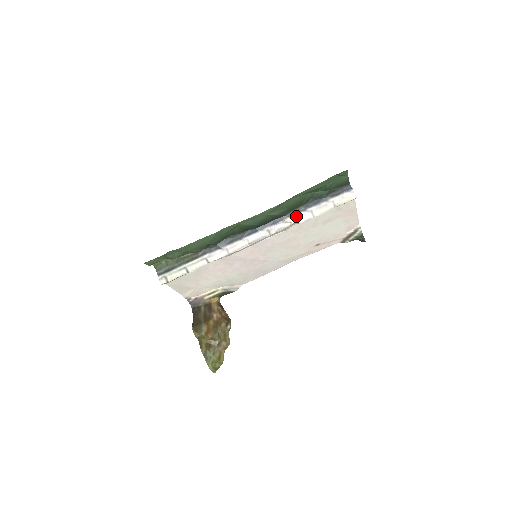
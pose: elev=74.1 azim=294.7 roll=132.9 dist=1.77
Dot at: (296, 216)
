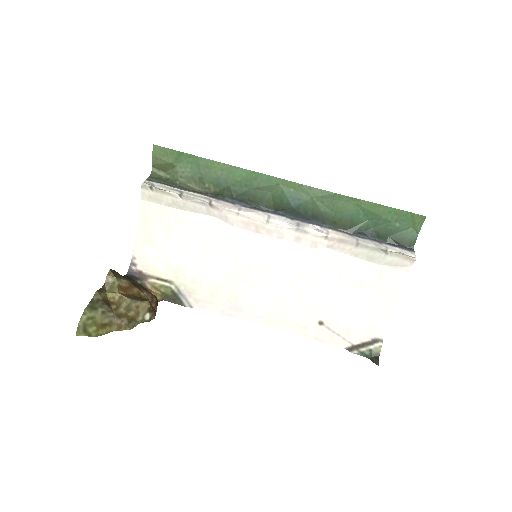
Dot at: (338, 232)
